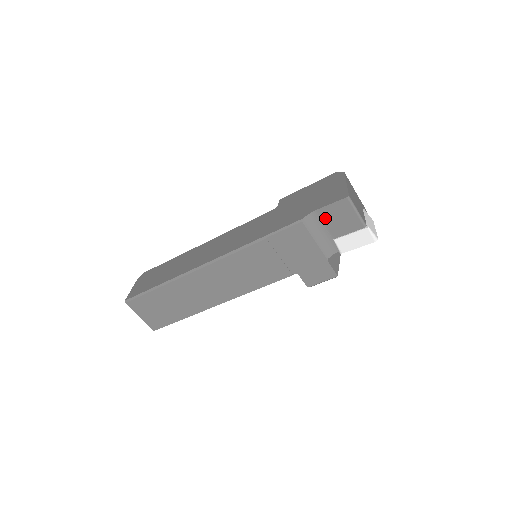
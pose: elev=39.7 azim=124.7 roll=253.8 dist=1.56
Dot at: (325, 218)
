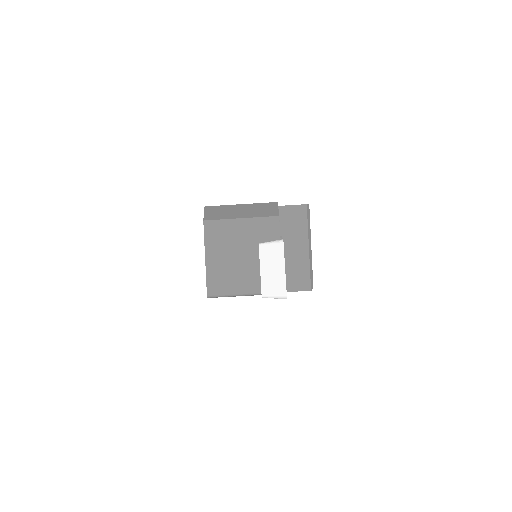
Dot at: occluded
